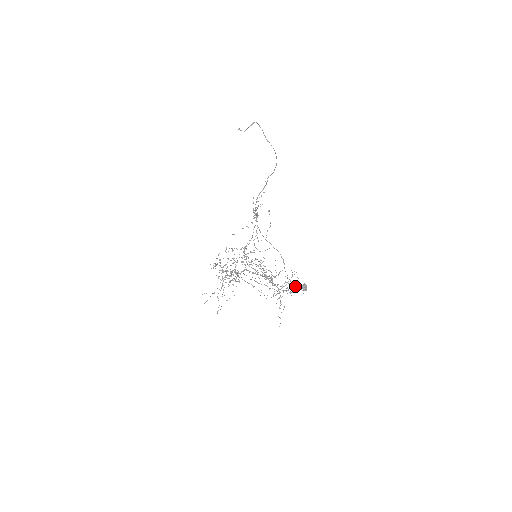
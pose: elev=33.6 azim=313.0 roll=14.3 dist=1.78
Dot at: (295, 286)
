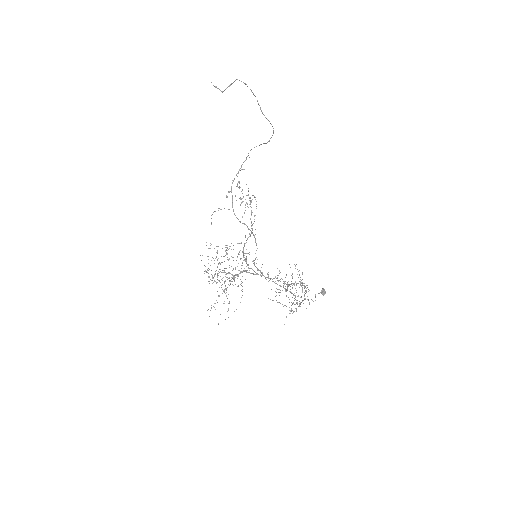
Dot at: occluded
